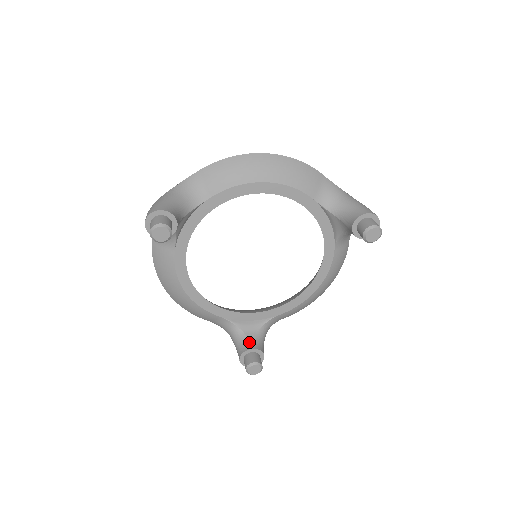
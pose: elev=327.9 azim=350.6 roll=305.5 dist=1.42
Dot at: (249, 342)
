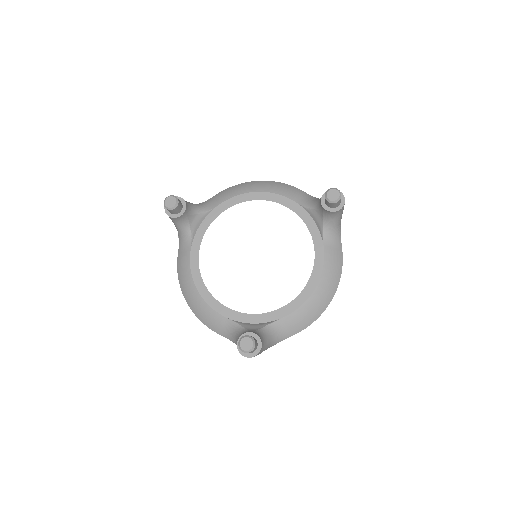
Dot at: occluded
